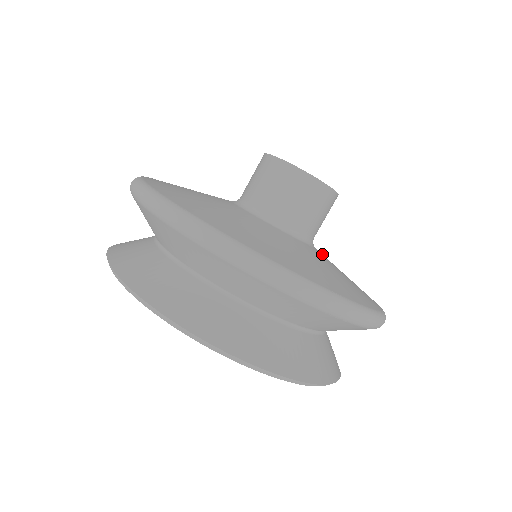
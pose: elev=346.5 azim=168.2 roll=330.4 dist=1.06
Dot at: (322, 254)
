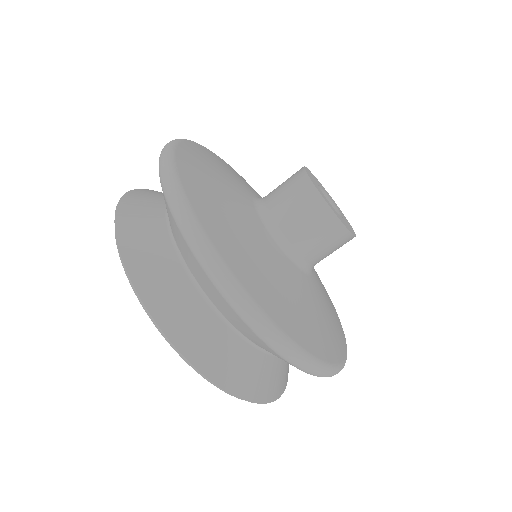
Dot at: (312, 283)
